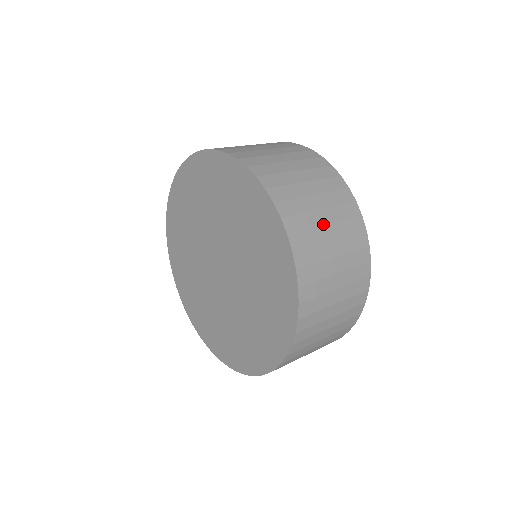
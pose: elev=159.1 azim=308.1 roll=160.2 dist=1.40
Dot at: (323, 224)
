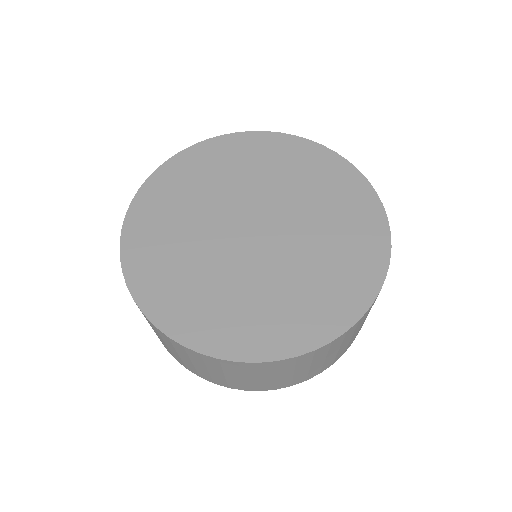
Dot at: occluded
